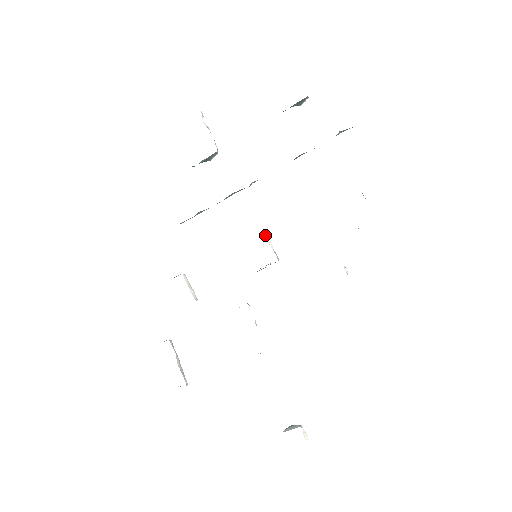
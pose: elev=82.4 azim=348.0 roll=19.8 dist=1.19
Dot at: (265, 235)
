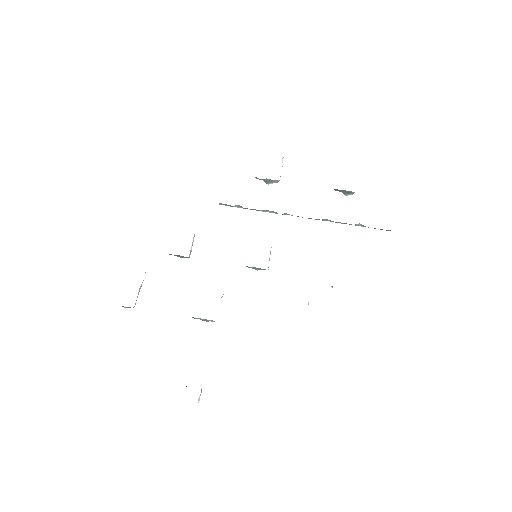
Dot at: occluded
